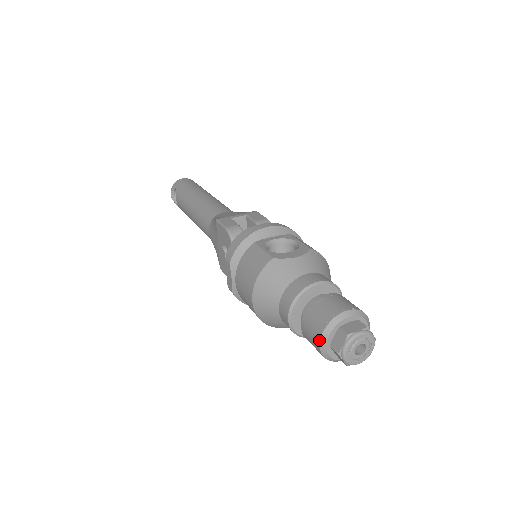
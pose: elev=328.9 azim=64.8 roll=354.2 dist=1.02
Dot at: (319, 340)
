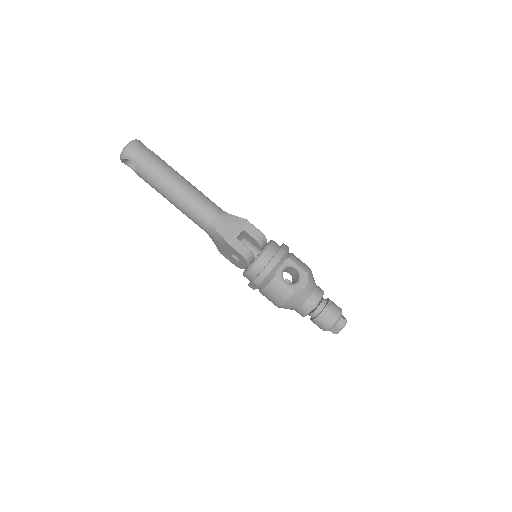
Dot at: occluded
